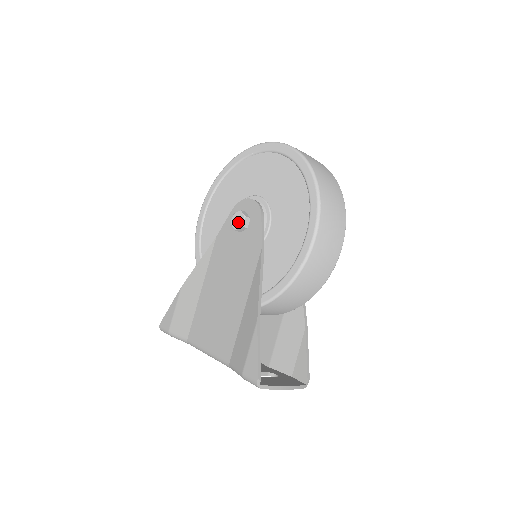
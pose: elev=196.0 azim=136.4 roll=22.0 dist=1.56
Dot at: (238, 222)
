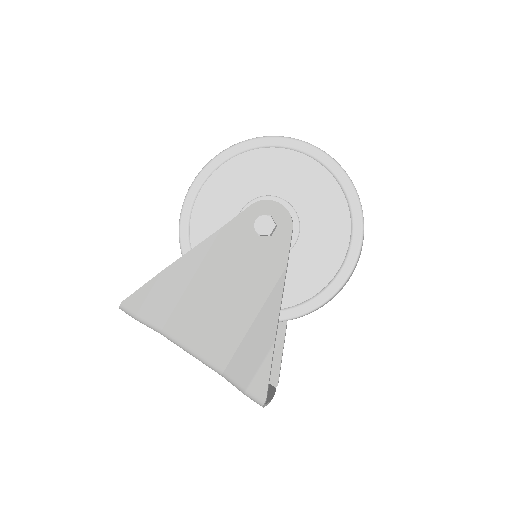
Dot at: (265, 228)
